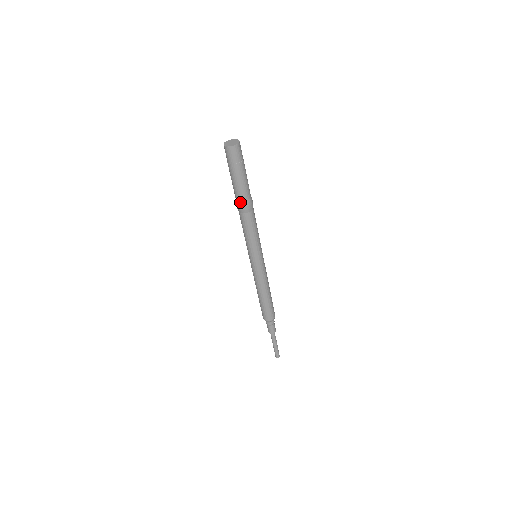
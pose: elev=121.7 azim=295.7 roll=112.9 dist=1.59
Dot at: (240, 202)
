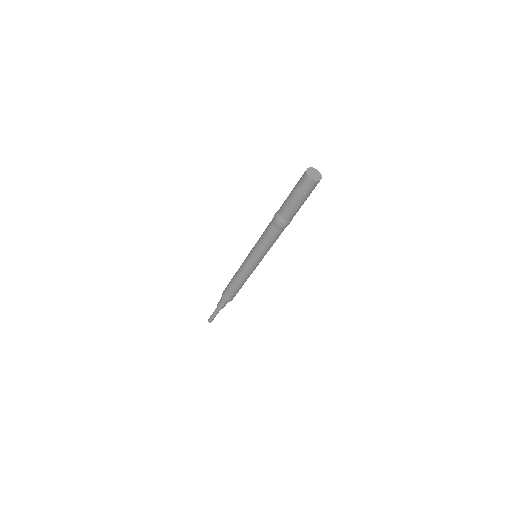
Dot at: (278, 216)
